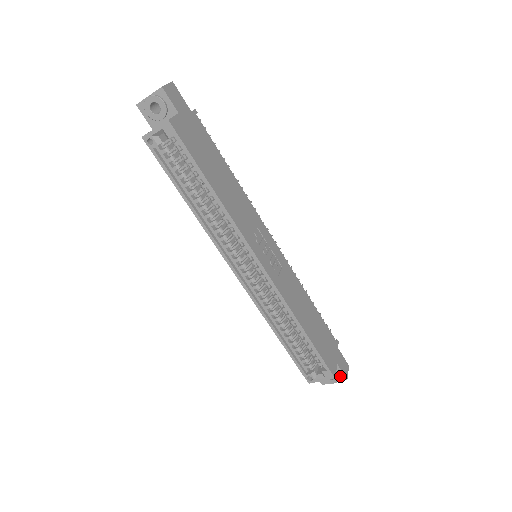
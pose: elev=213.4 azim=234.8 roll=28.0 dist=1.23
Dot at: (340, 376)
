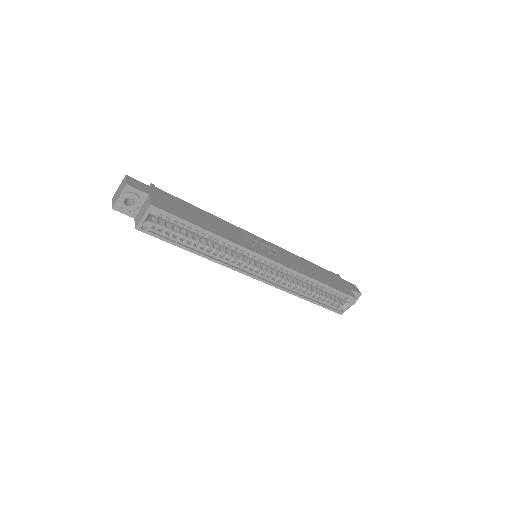
Dot at: (356, 296)
